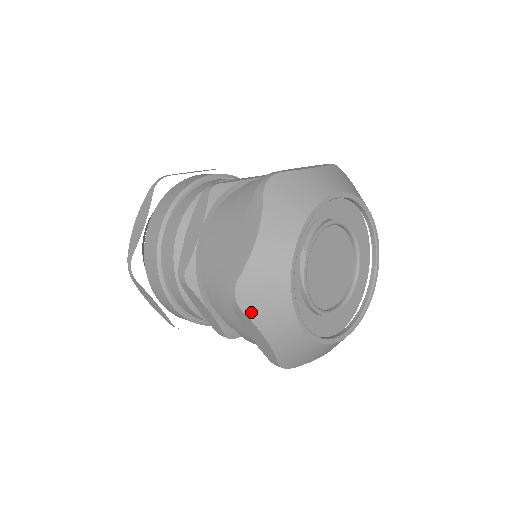
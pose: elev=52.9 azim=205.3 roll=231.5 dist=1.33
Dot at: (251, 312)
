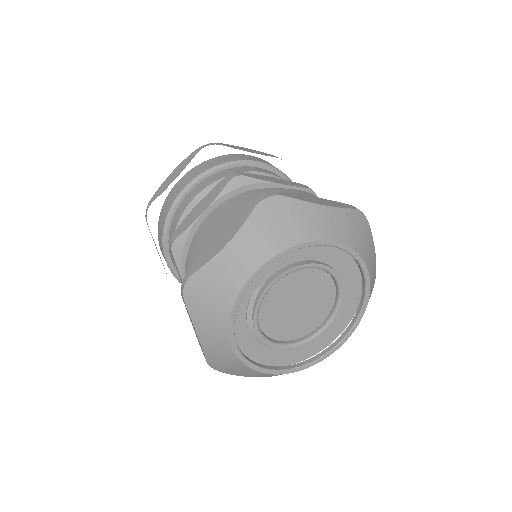
Dot at: (234, 374)
